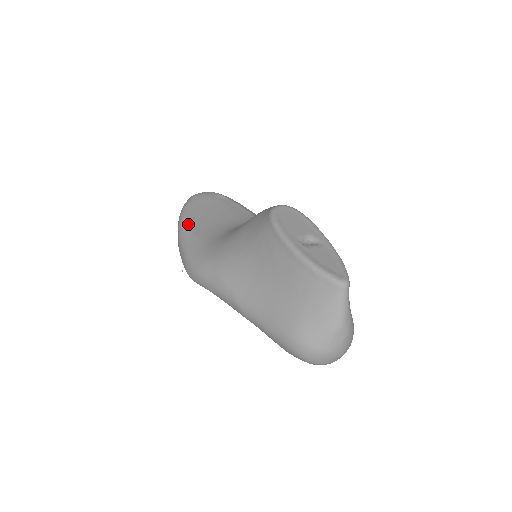
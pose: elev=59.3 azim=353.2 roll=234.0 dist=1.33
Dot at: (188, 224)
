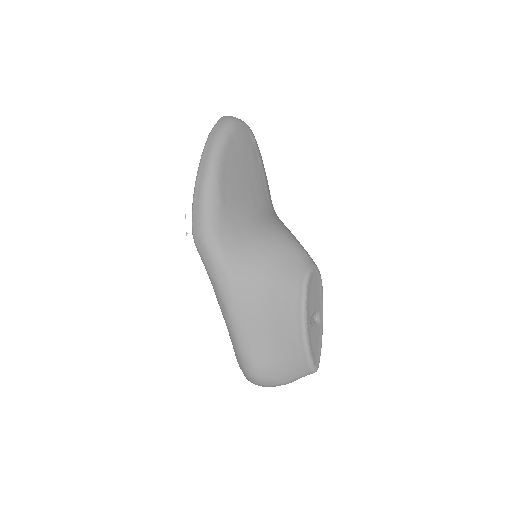
Dot at: (219, 175)
